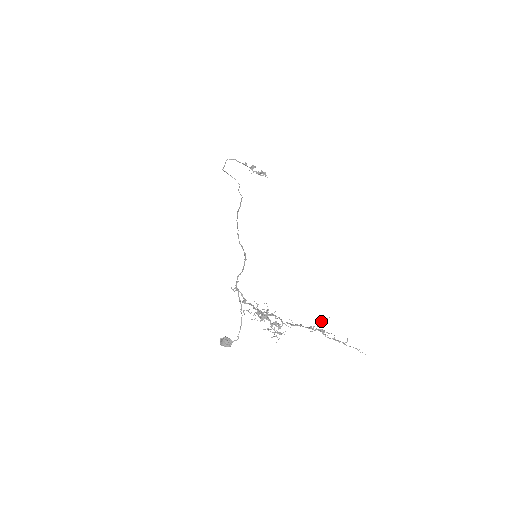
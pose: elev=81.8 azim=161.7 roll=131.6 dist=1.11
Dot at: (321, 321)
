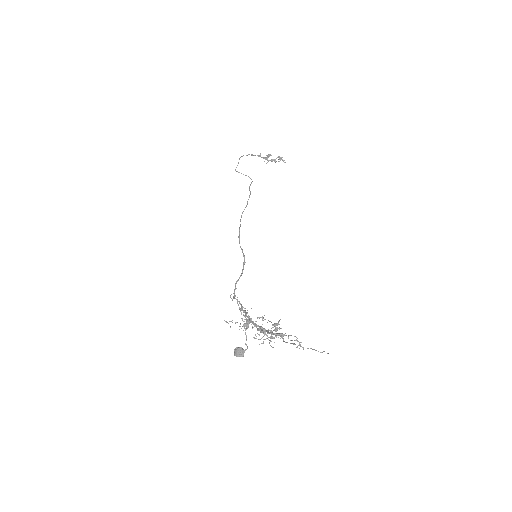
Dot at: (274, 325)
